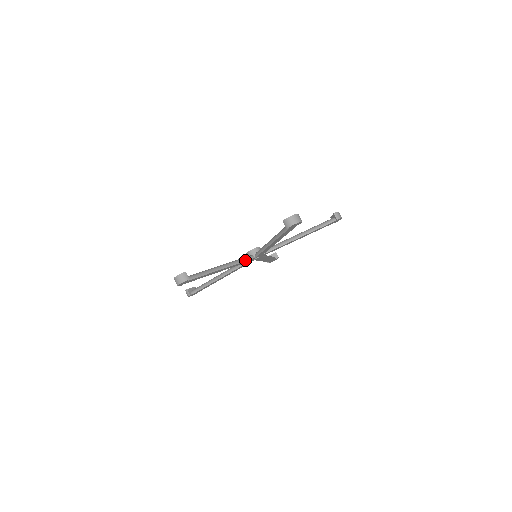
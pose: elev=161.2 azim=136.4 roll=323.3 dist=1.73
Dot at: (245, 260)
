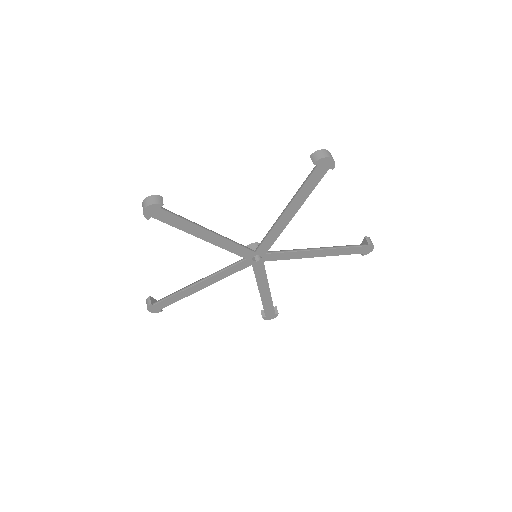
Dot at: (242, 245)
